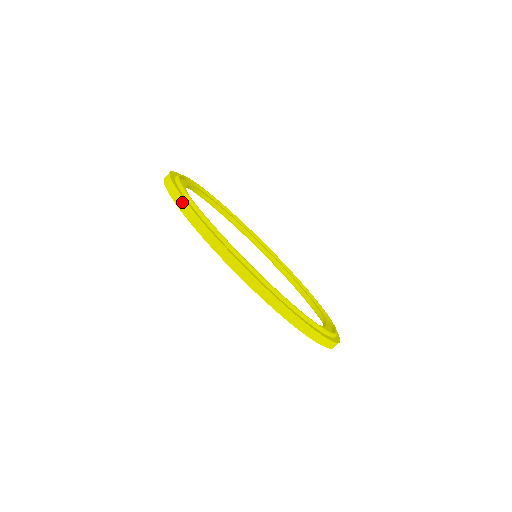
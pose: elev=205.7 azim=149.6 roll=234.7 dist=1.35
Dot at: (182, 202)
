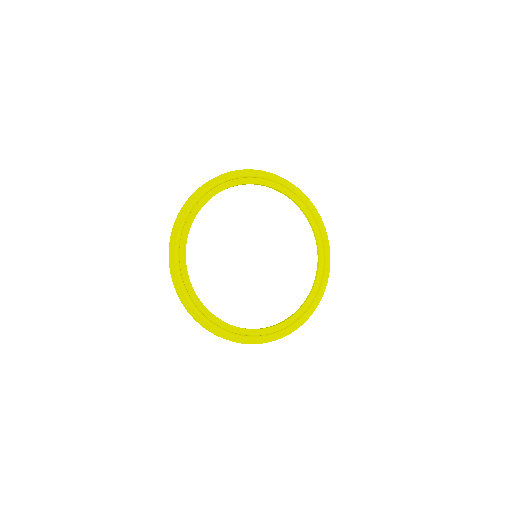
Dot at: (170, 246)
